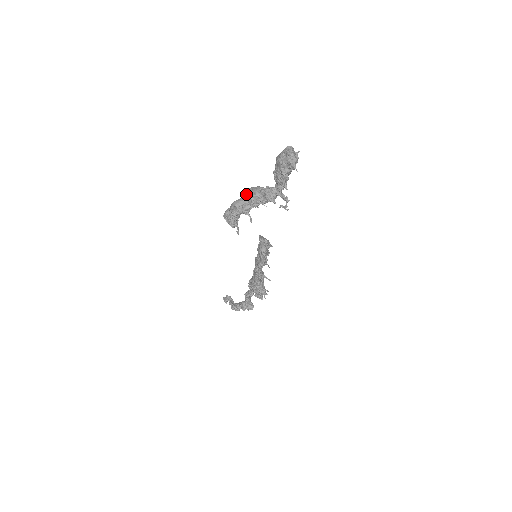
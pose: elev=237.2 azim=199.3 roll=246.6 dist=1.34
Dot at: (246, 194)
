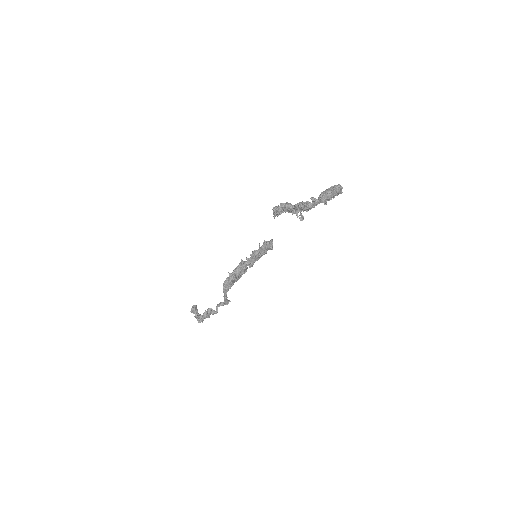
Dot at: occluded
